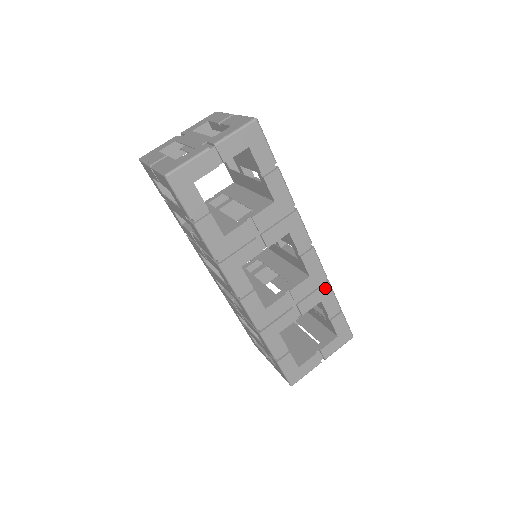
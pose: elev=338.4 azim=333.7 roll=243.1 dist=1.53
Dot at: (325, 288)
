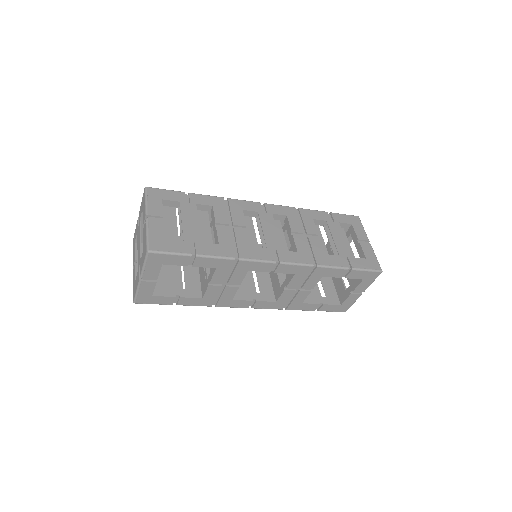
Dot at: (318, 270)
